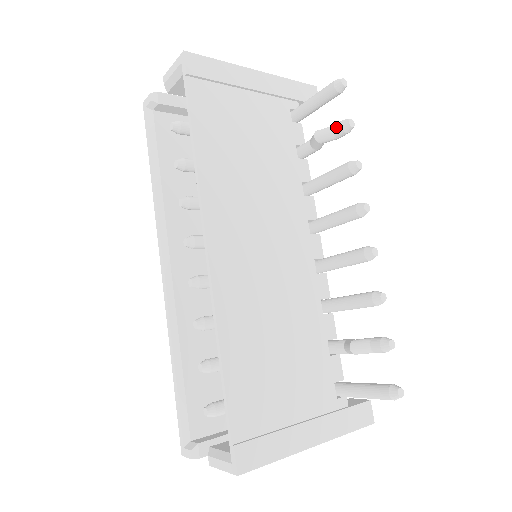
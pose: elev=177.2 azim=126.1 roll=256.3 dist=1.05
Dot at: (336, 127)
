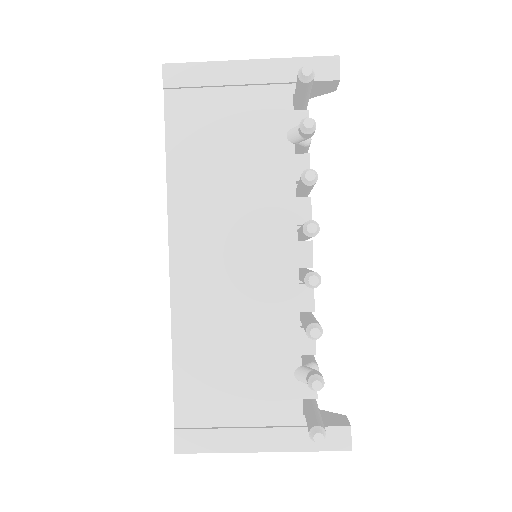
Dot at: (298, 127)
